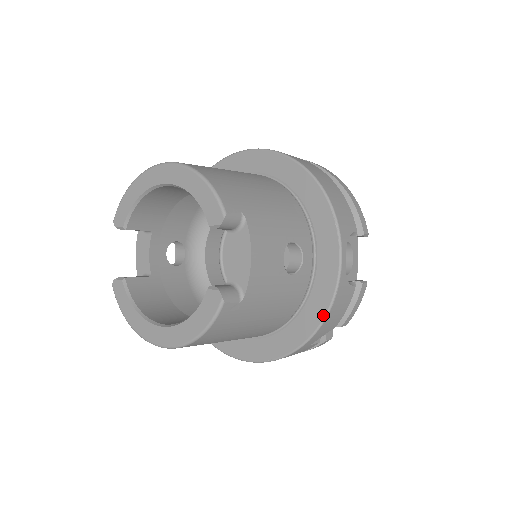
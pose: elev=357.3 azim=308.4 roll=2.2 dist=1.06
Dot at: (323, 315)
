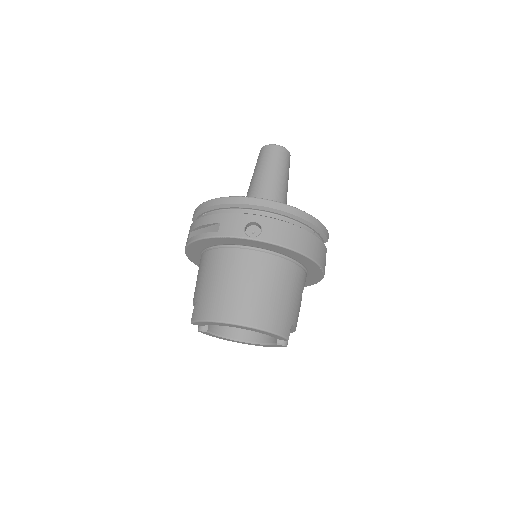
Dot at: (310, 285)
